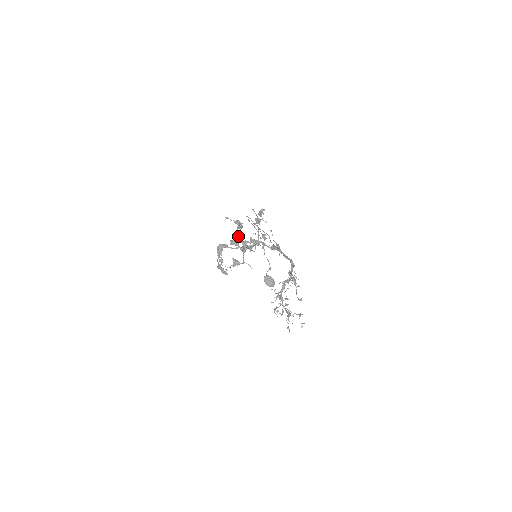
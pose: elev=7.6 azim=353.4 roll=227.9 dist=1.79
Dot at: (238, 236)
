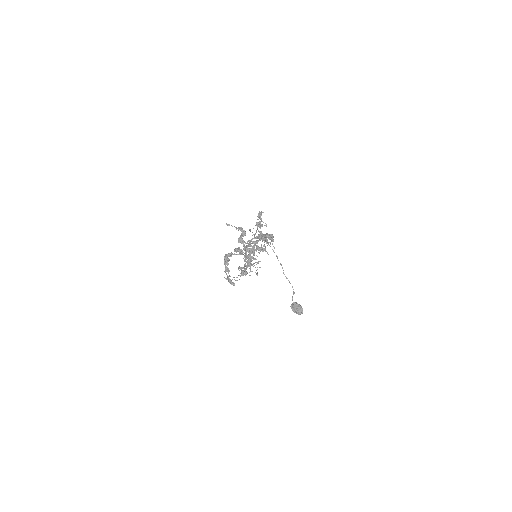
Dot at: (240, 242)
